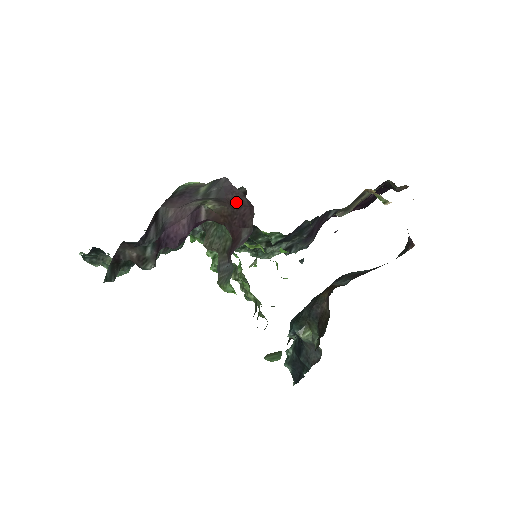
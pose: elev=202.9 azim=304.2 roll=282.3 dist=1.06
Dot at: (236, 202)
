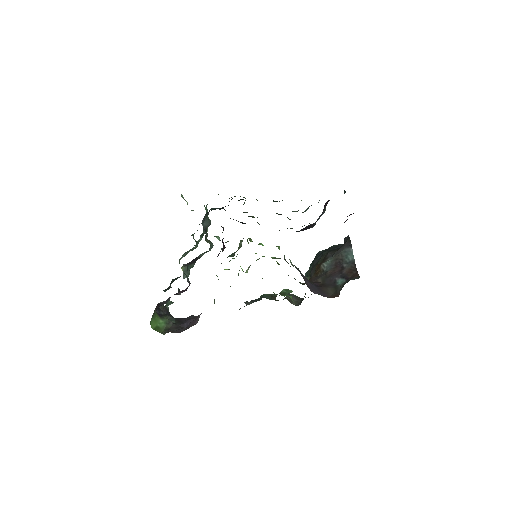
Dot at: occluded
